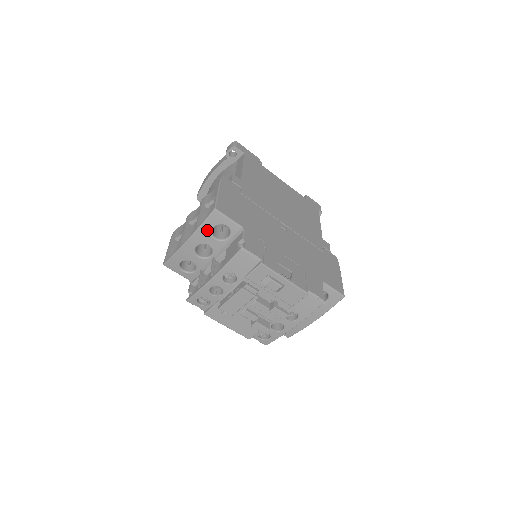
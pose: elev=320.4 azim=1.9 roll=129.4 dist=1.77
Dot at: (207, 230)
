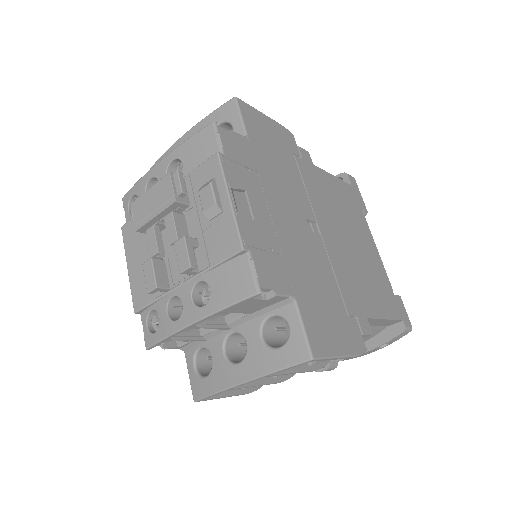
Dot at: occluded
